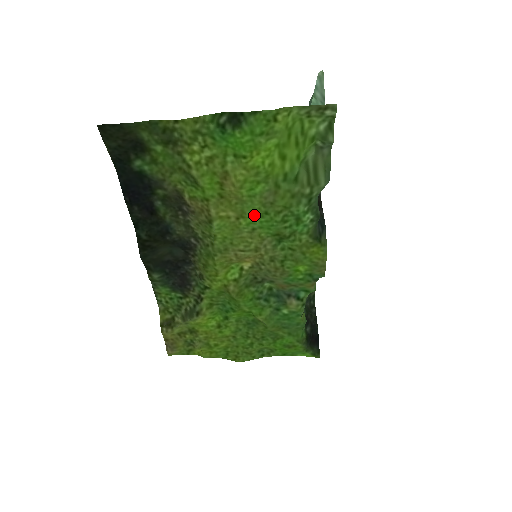
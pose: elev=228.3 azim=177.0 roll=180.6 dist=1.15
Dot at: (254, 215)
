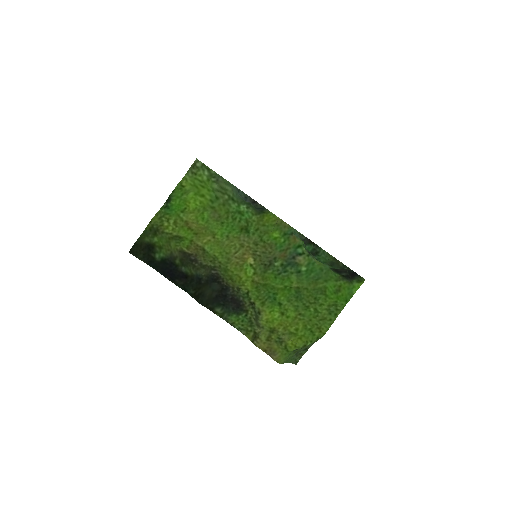
Dot at: (218, 229)
